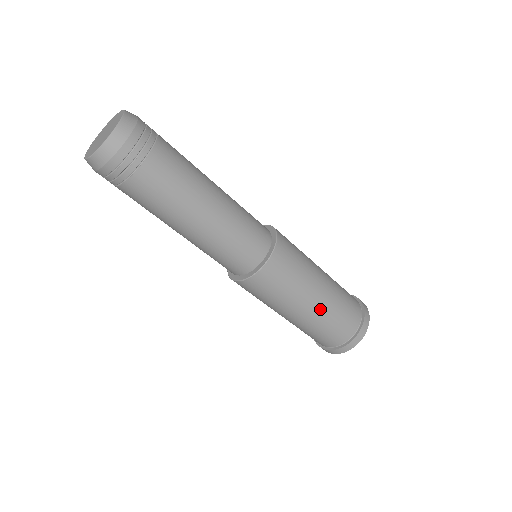
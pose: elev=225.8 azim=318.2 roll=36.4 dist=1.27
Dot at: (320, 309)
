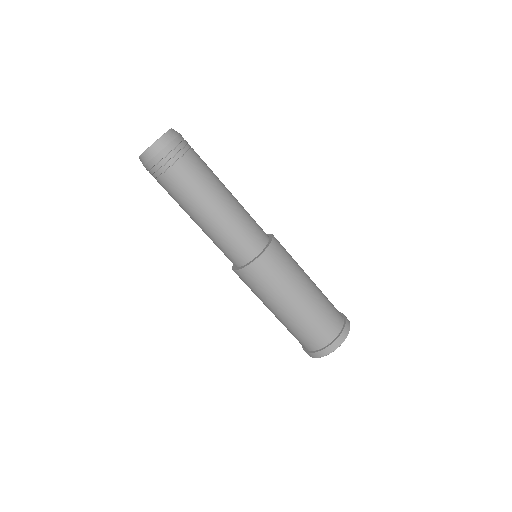
Dot at: (291, 316)
